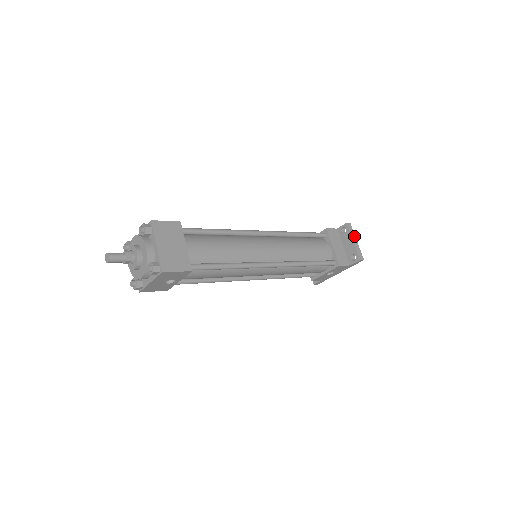
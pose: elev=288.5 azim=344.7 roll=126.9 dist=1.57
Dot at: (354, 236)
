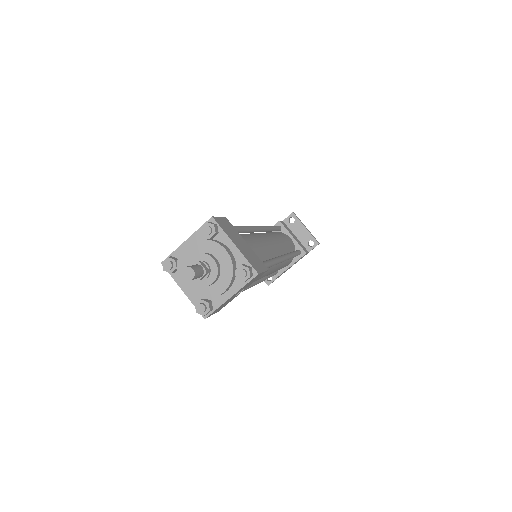
Dot at: occluded
